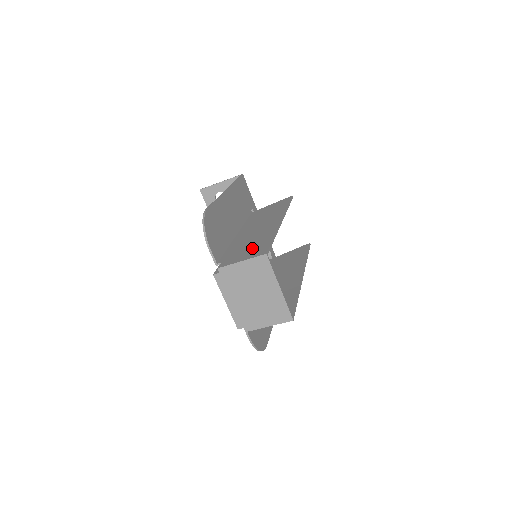
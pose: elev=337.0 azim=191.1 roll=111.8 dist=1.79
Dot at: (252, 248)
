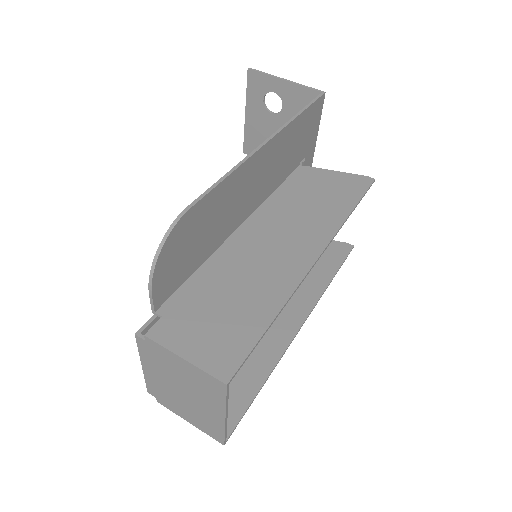
Dot at: (224, 324)
